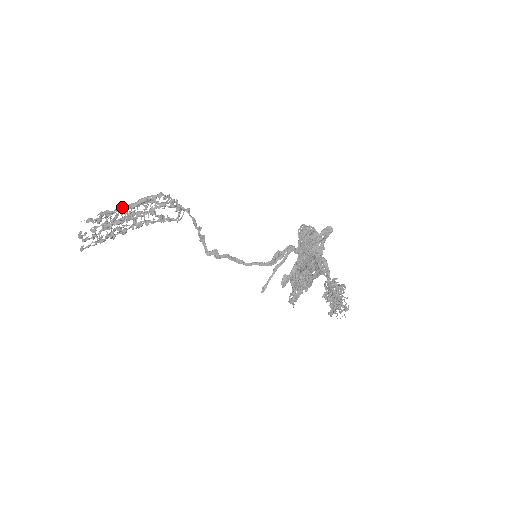
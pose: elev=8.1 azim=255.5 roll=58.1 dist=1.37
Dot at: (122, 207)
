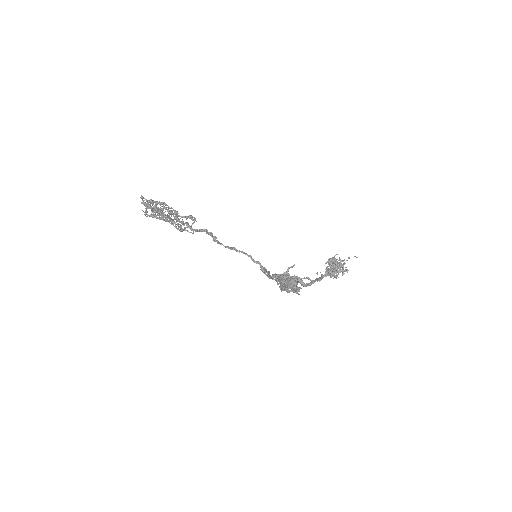
Dot at: occluded
